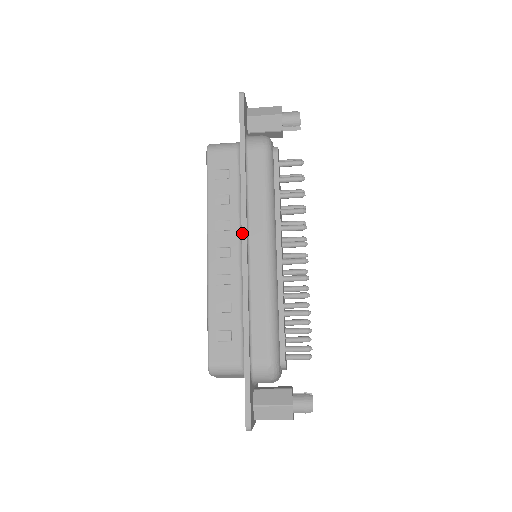
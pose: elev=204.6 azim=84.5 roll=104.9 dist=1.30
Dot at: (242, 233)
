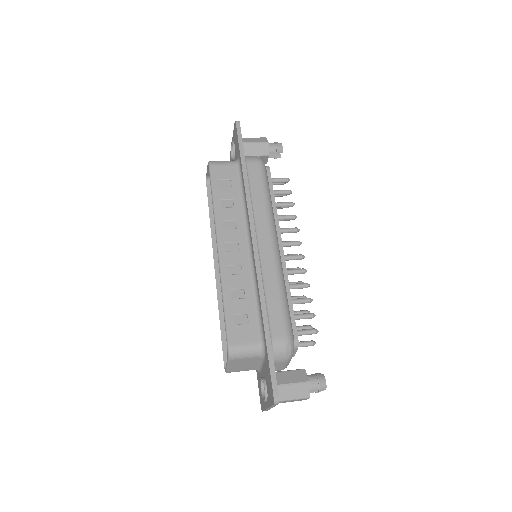
Dot at: (251, 228)
